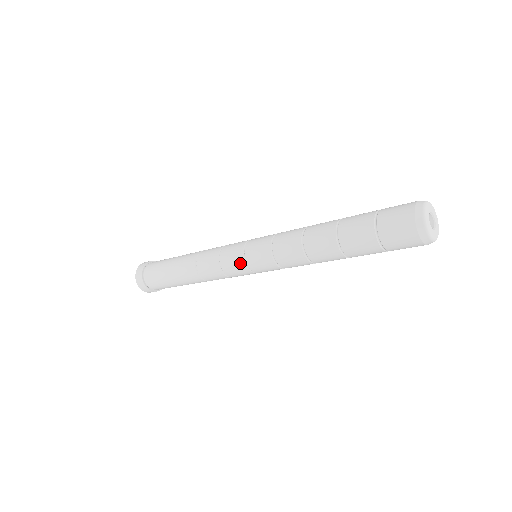
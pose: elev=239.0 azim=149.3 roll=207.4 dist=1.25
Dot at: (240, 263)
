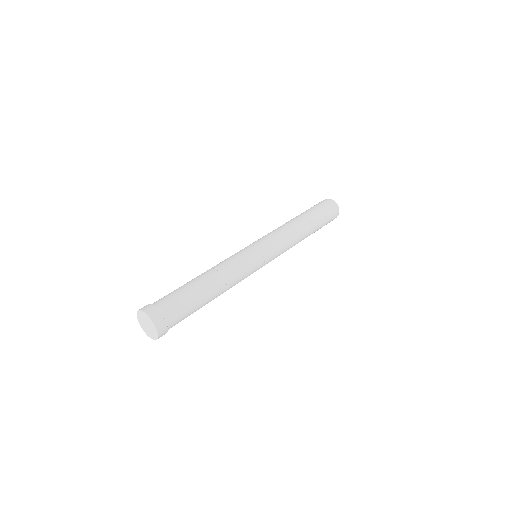
Dot at: (253, 248)
